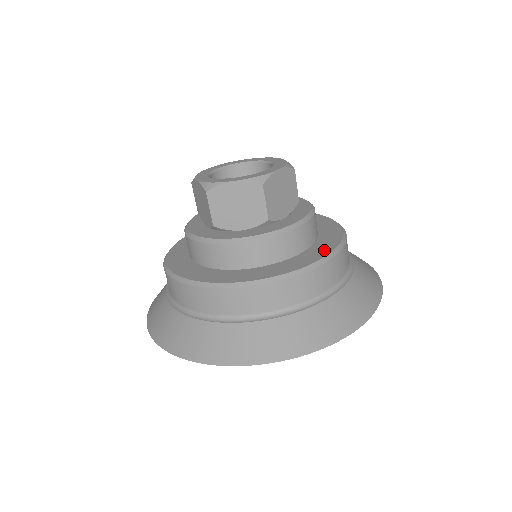
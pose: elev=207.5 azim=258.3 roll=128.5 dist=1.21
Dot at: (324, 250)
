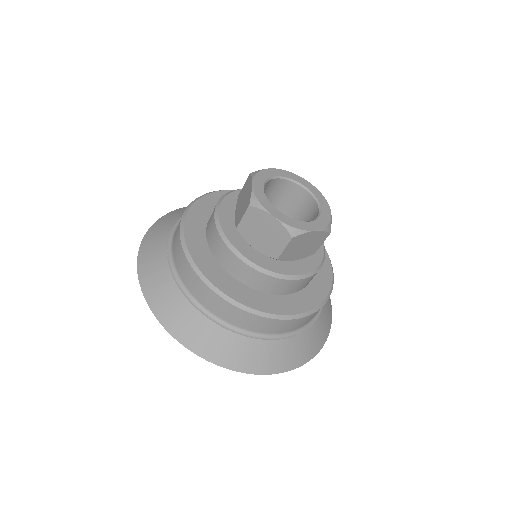
Dot at: (326, 267)
